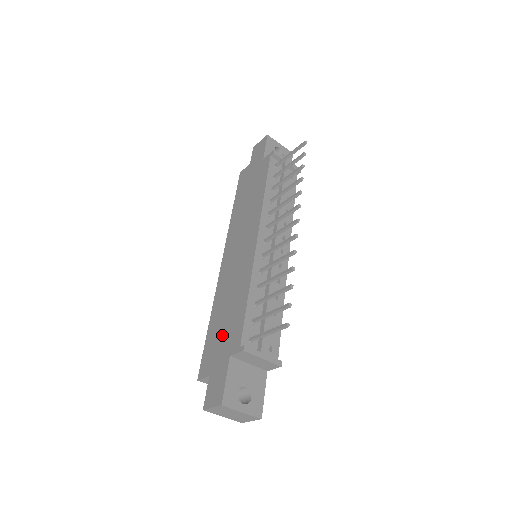
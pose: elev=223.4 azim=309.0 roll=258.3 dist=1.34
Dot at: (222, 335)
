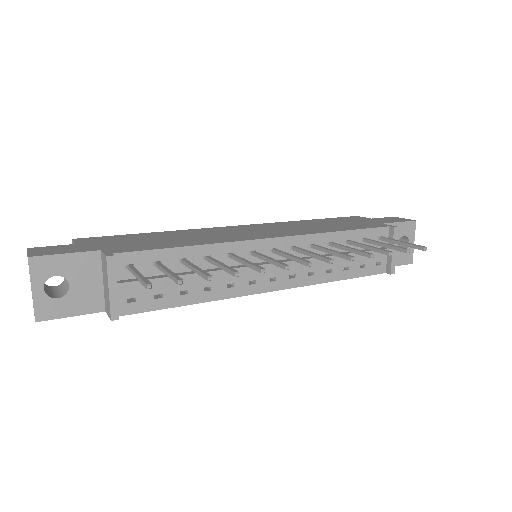
Dot at: (132, 241)
